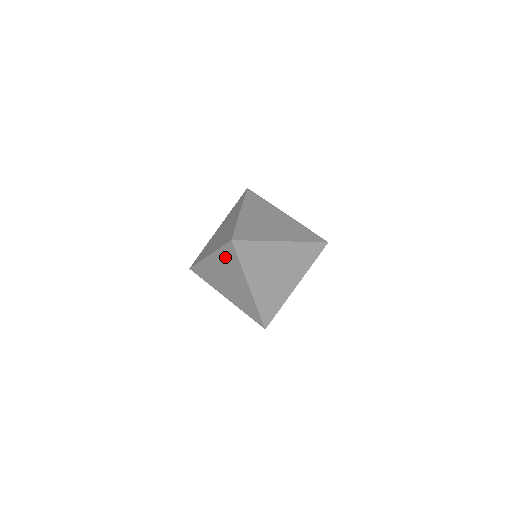
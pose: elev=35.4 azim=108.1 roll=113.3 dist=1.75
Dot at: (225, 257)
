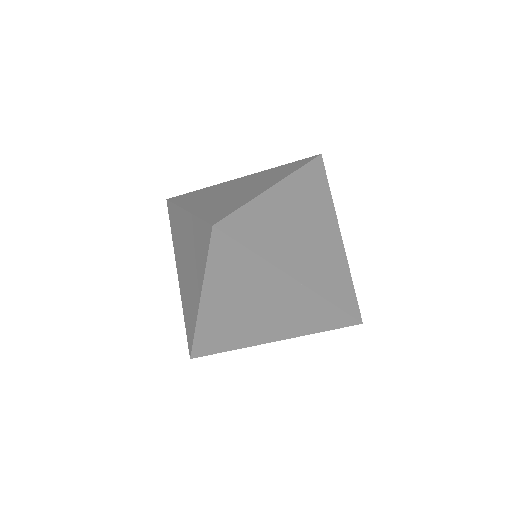
Dot at: (174, 233)
